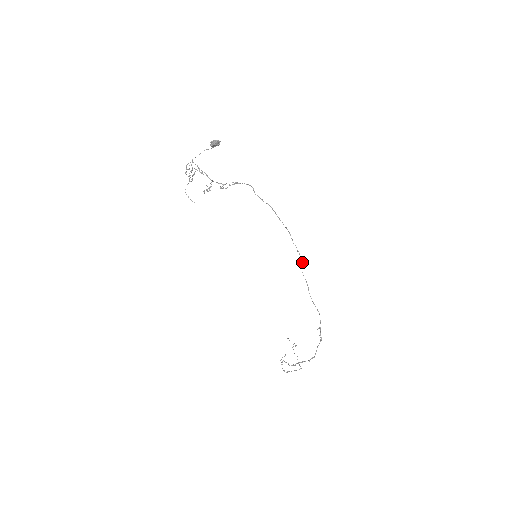
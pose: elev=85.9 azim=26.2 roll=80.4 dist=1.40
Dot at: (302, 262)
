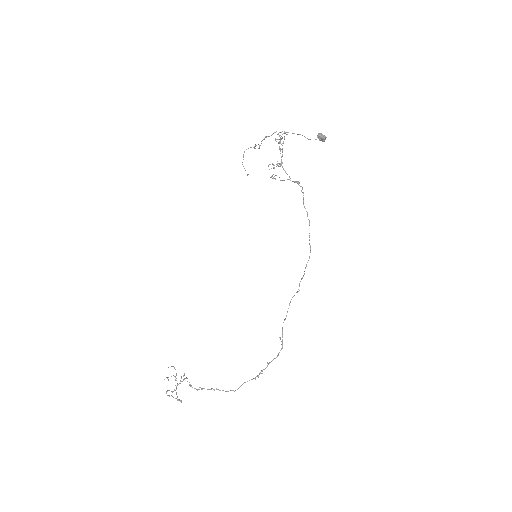
Dot at: (298, 291)
